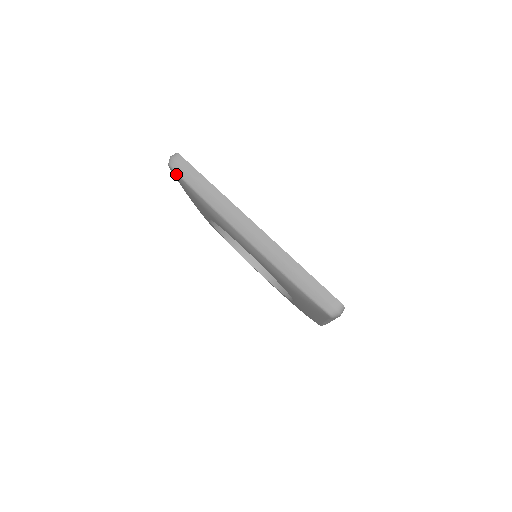
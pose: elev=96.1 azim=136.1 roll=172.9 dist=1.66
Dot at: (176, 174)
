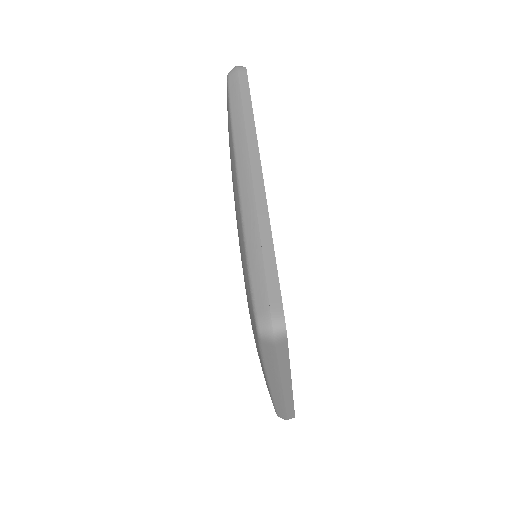
Dot at: (227, 84)
